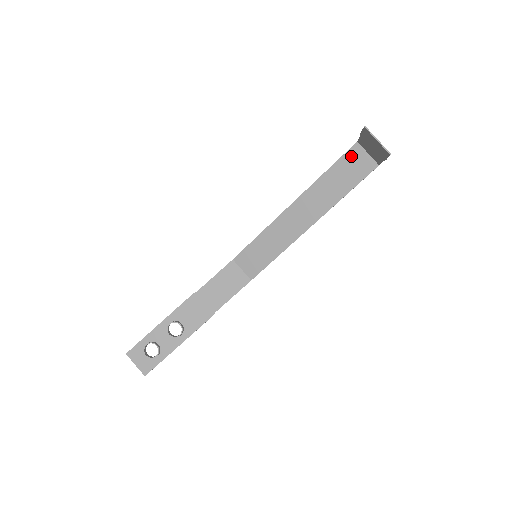
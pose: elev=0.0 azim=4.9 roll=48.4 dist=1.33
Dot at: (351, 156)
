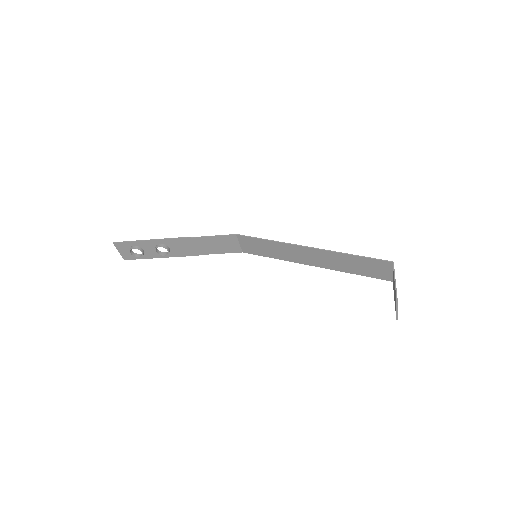
Dot at: (379, 264)
